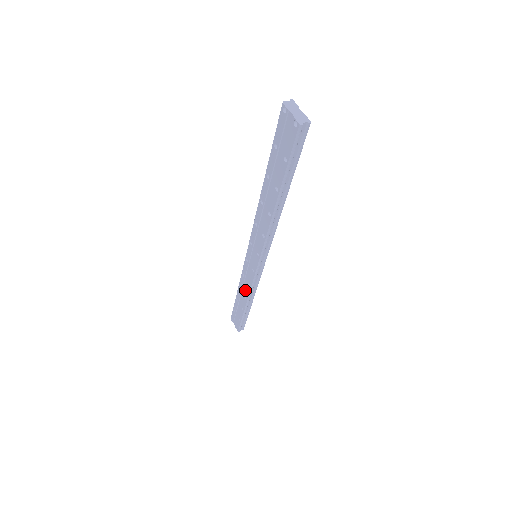
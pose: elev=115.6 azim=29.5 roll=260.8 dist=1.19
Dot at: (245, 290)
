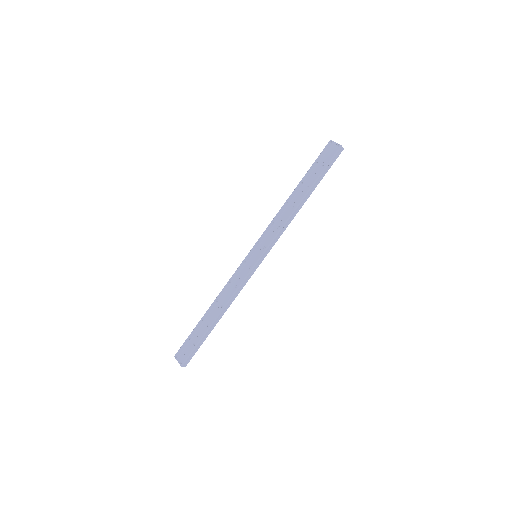
Dot at: (225, 297)
